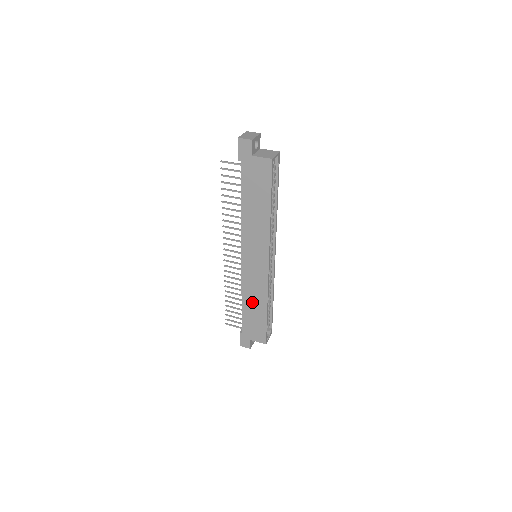
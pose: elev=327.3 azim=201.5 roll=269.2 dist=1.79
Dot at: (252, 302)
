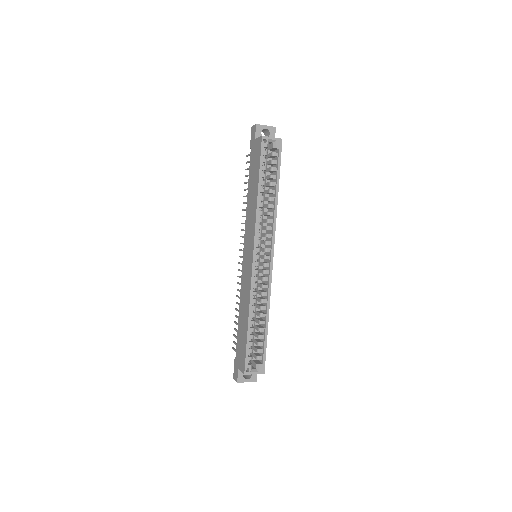
Dot at: (243, 311)
